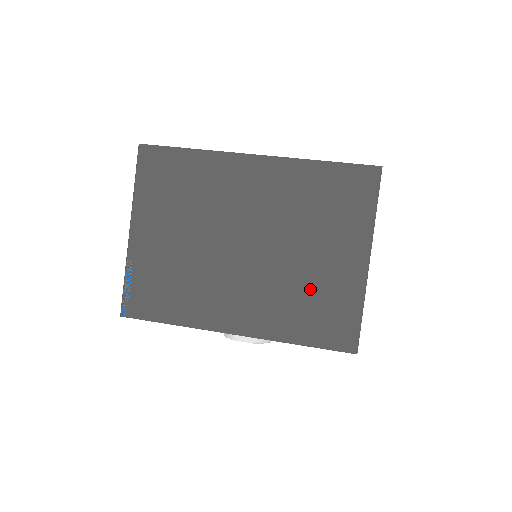
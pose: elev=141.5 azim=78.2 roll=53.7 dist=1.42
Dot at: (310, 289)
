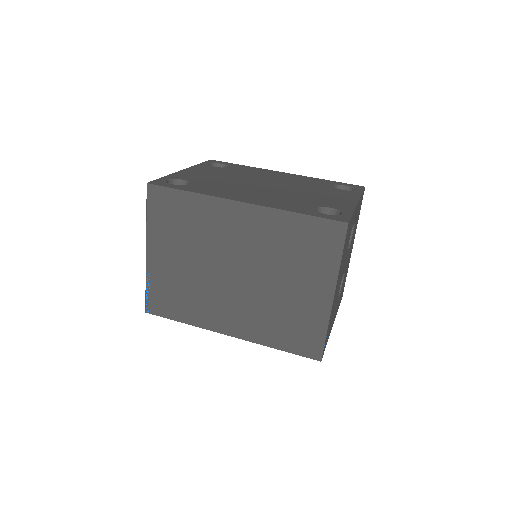
Dot at: (286, 311)
